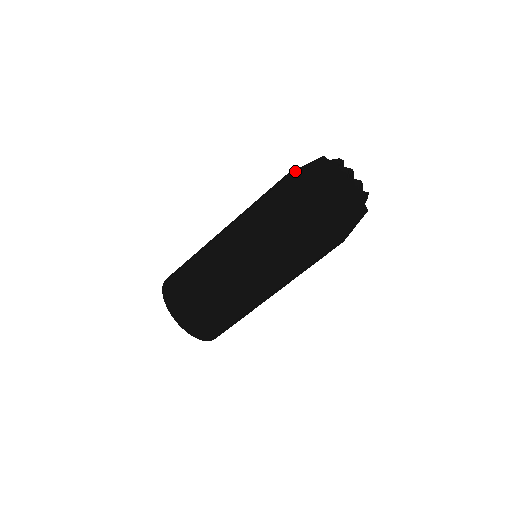
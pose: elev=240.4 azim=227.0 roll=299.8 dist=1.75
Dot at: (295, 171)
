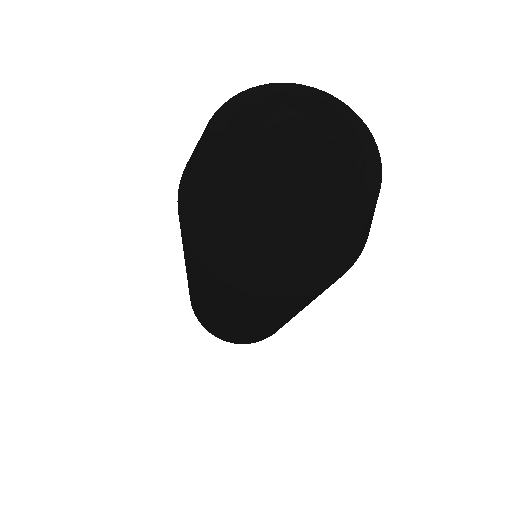
Dot at: (182, 176)
